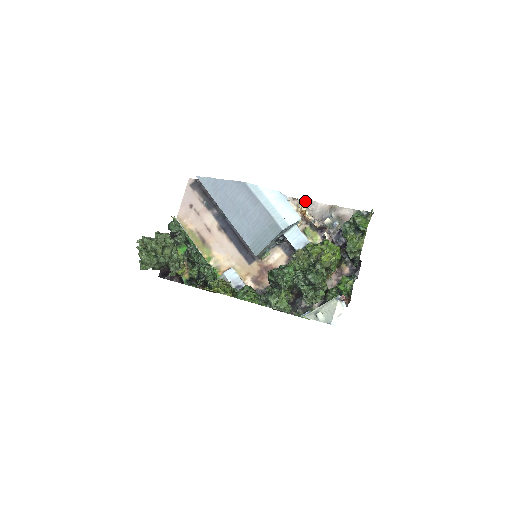
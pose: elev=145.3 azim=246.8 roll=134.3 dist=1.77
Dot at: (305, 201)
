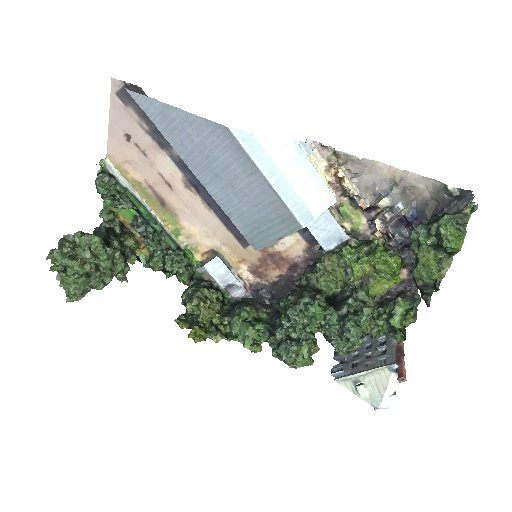
Dot at: (344, 156)
